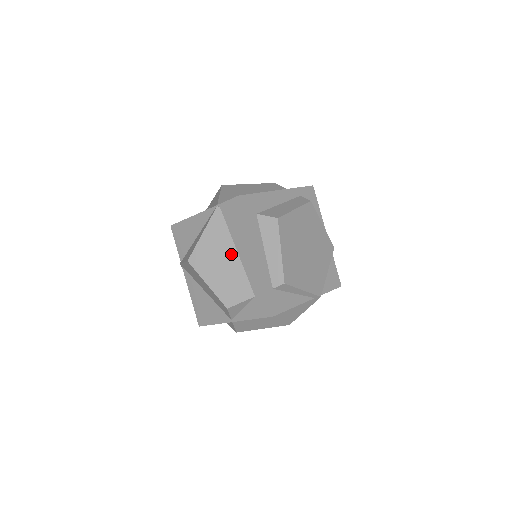
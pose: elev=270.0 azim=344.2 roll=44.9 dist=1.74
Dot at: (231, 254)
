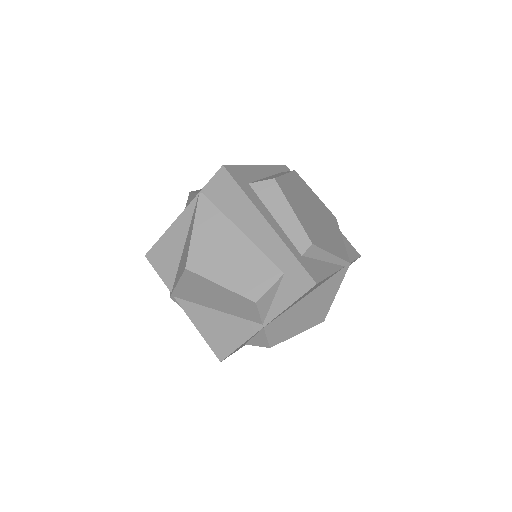
Dot at: (236, 238)
